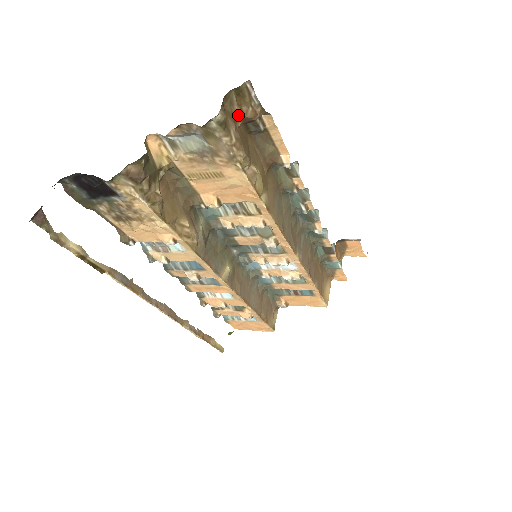
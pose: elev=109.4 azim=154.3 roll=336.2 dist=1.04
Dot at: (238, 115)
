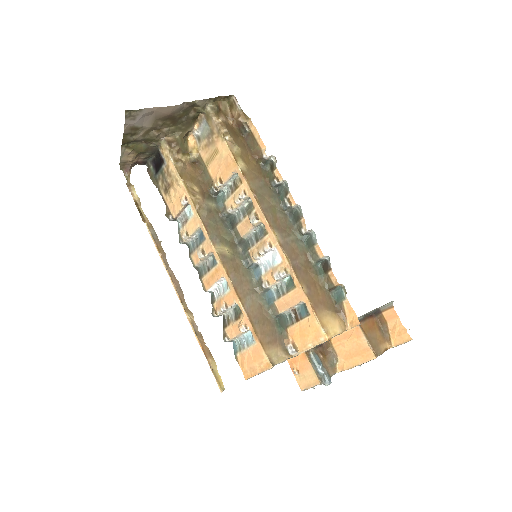
Dot at: (230, 116)
